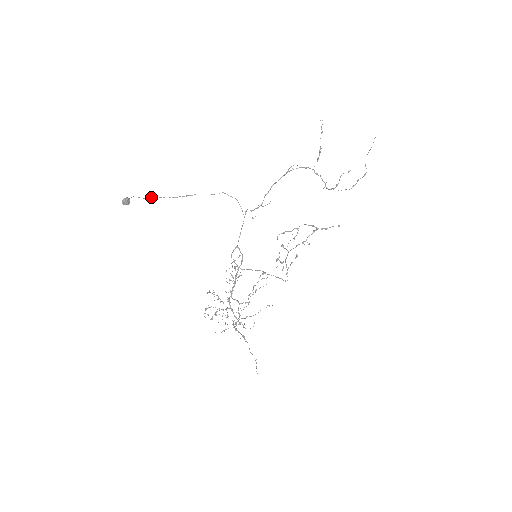
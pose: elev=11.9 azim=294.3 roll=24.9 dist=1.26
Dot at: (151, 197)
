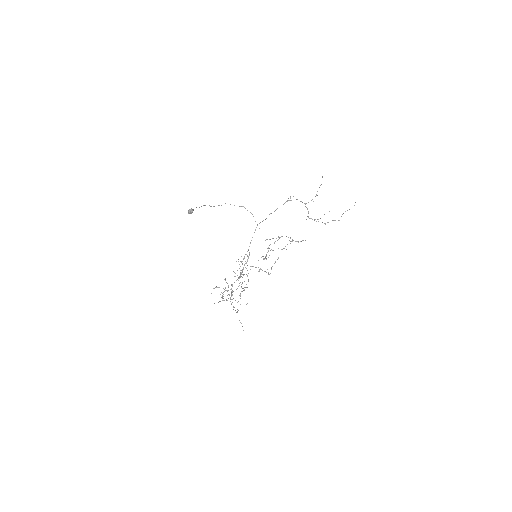
Dot at: (201, 206)
